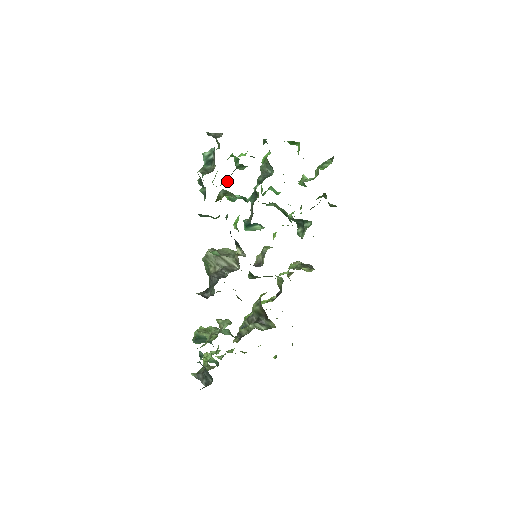
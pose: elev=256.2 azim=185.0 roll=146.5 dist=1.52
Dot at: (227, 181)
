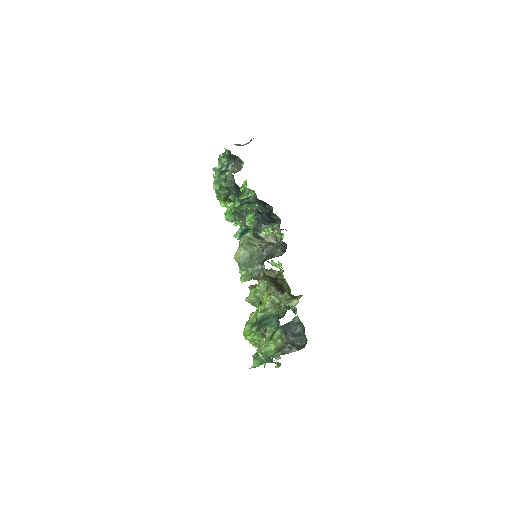
Dot at: occluded
